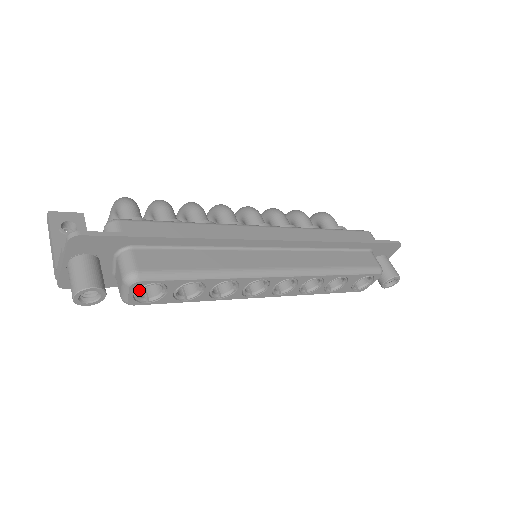
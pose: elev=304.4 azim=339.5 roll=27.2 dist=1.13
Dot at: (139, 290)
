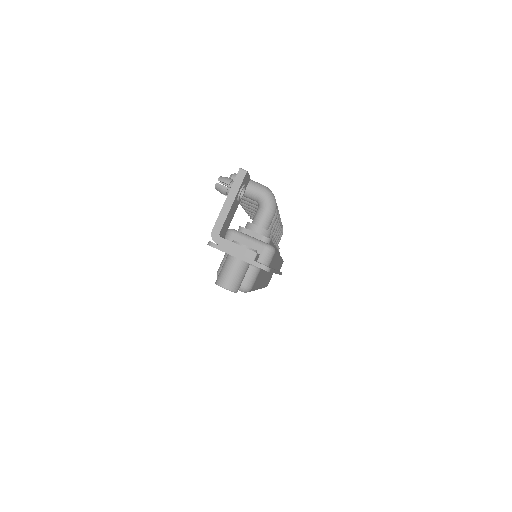
Dot at: occluded
